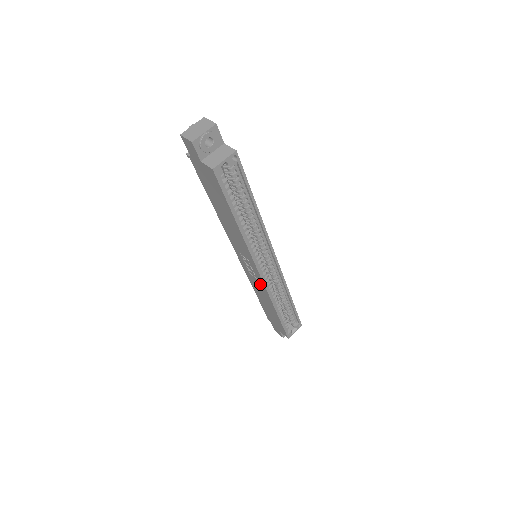
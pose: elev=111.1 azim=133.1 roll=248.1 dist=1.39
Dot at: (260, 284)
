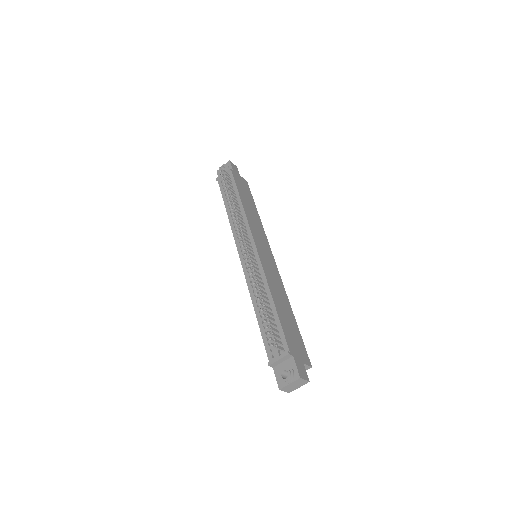
Dot at: occluded
